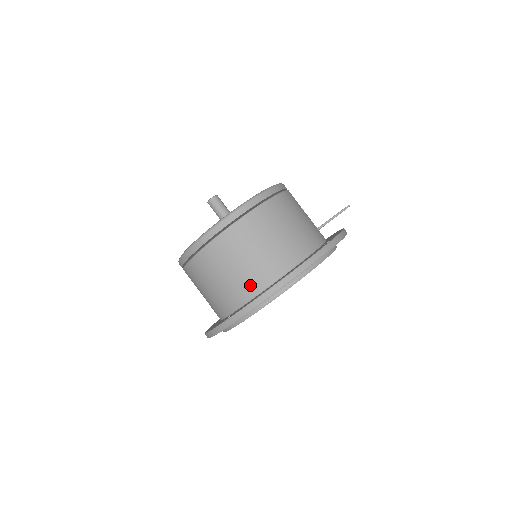
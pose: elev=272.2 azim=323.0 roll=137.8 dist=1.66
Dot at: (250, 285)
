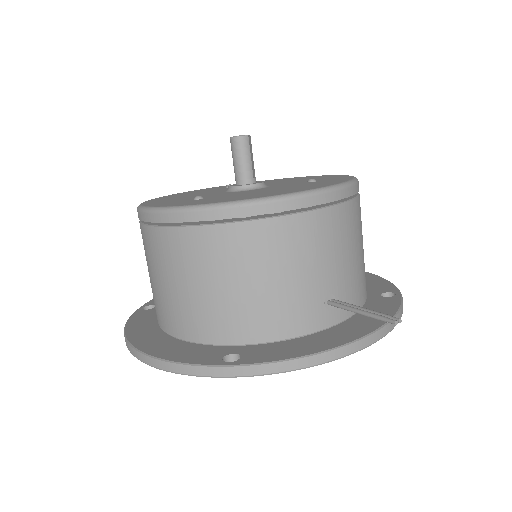
Dot at: occluded
